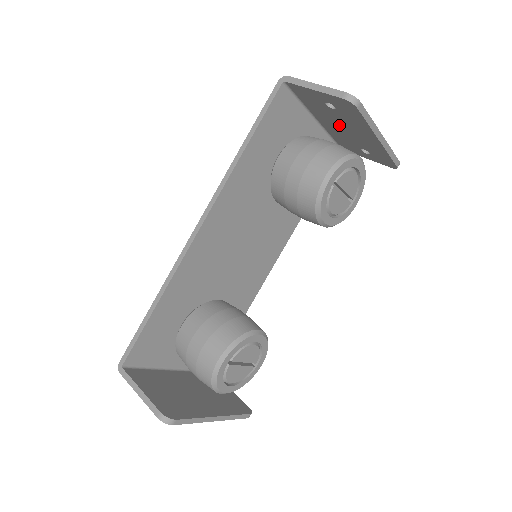
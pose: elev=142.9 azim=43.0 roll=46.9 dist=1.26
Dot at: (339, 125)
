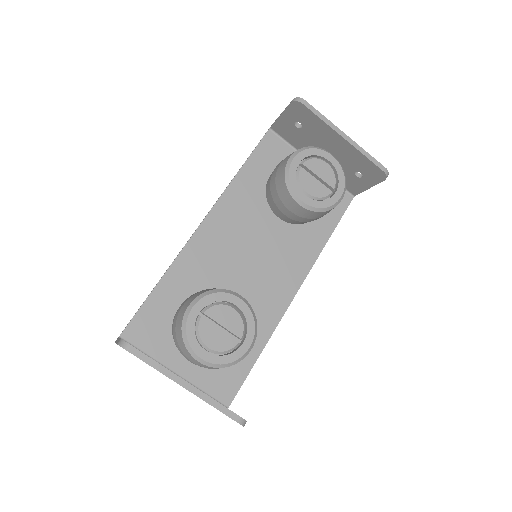
Dot at: occluded
